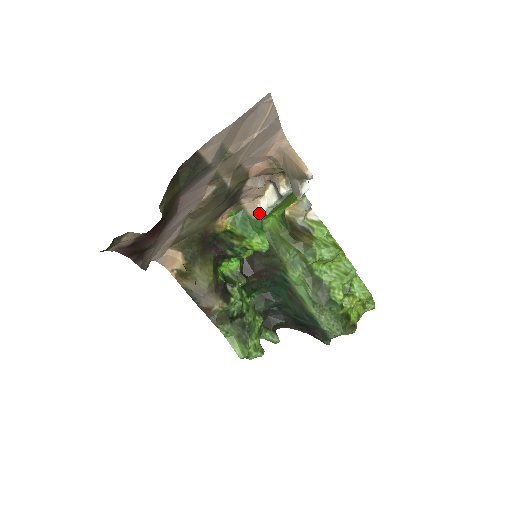
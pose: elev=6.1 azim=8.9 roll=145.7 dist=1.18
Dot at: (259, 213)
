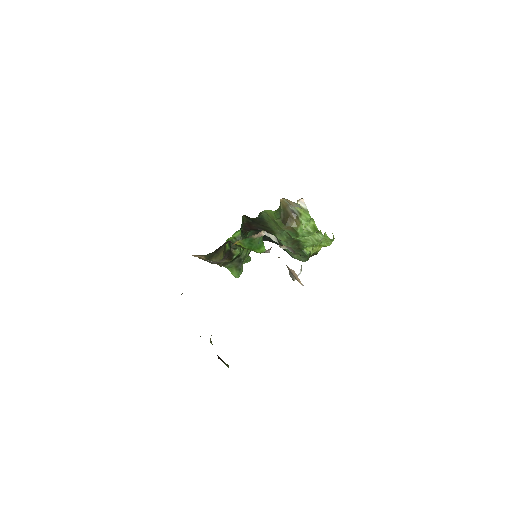
Dot at: (262, 235)
